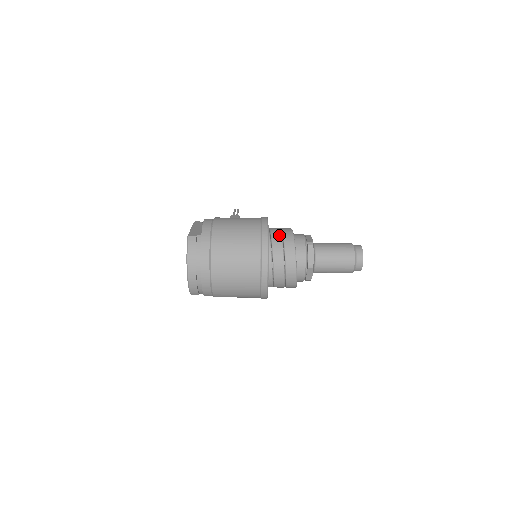
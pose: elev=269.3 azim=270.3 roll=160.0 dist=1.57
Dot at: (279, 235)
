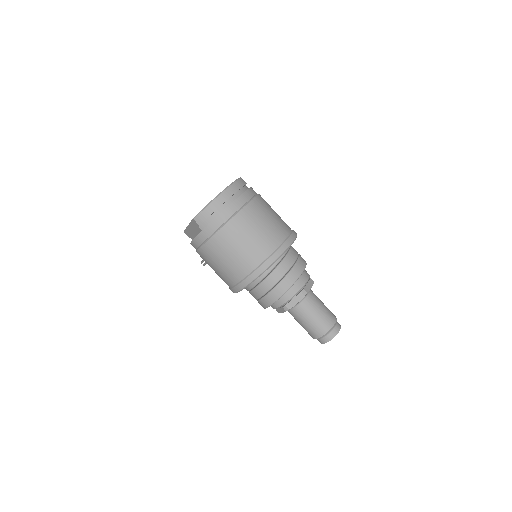
Dot at: (296, 251)
